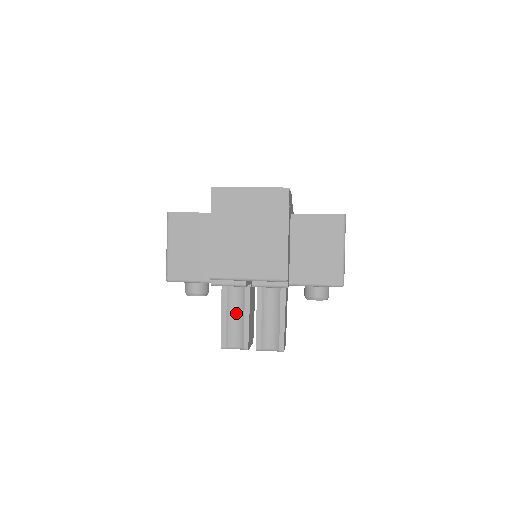
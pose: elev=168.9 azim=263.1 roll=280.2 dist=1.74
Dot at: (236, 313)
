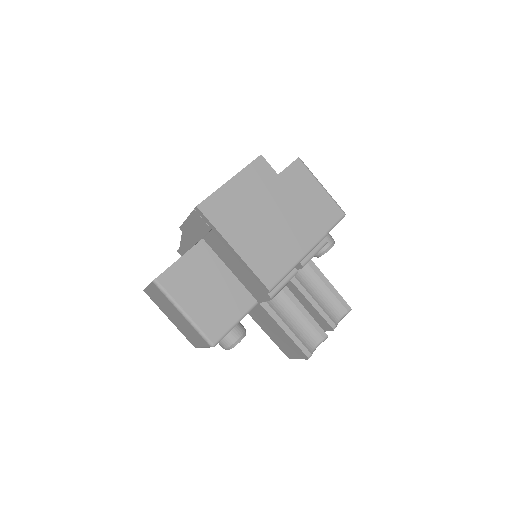
Dot at: (291, 317)
